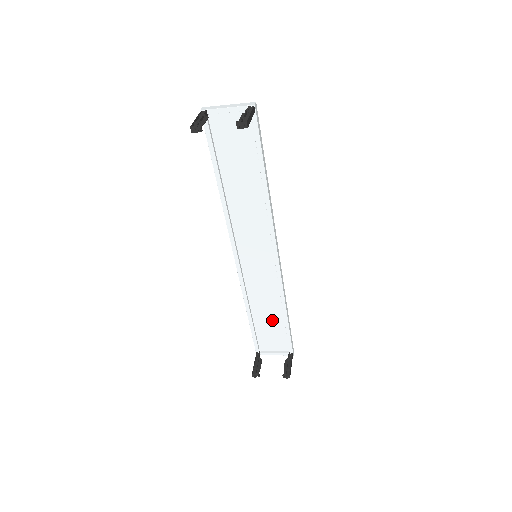
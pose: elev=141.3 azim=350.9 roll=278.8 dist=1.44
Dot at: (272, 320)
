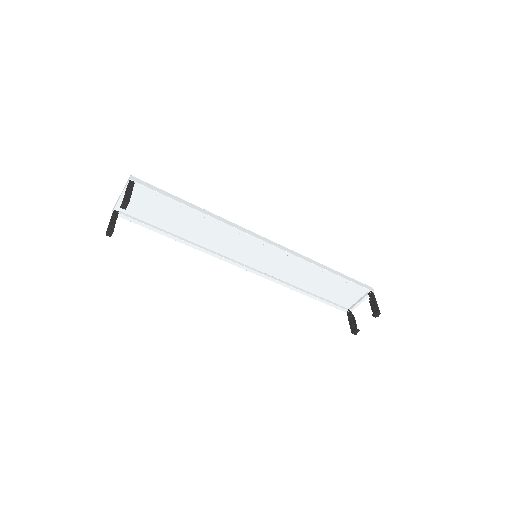
Dot at: (326, 283)
